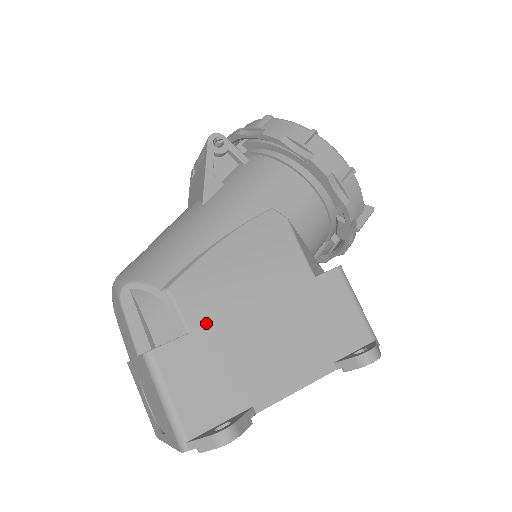
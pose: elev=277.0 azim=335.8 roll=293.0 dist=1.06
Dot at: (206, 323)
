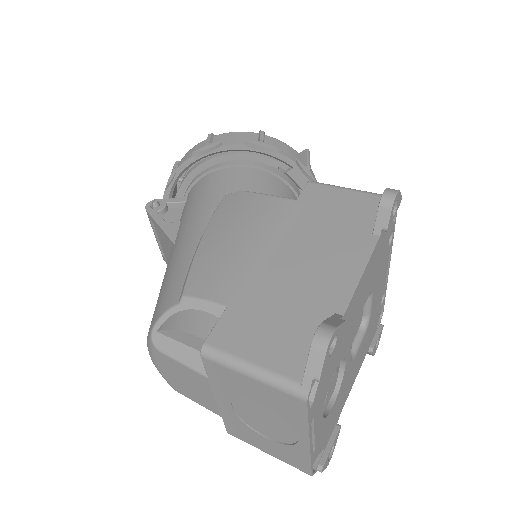
Dot at: (235, 290)
